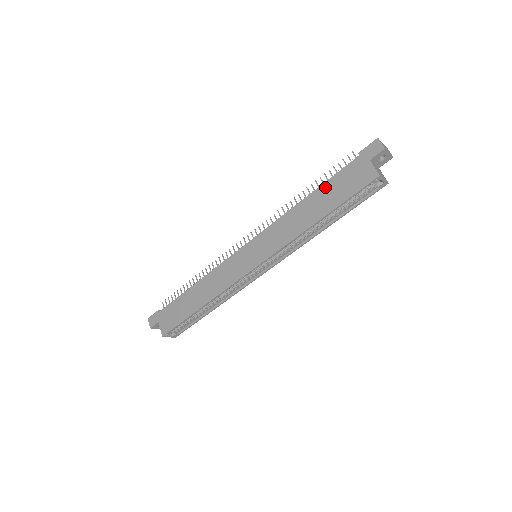
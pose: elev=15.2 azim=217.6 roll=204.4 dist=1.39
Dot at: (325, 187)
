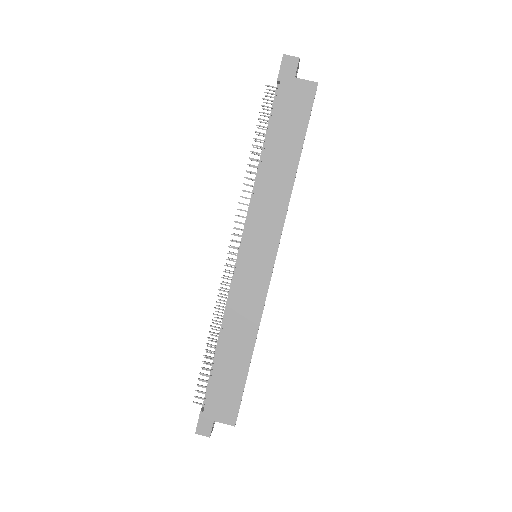
Dot at: (274, 134)
